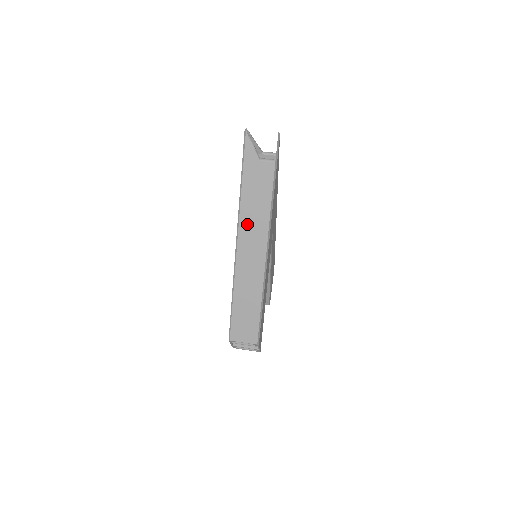
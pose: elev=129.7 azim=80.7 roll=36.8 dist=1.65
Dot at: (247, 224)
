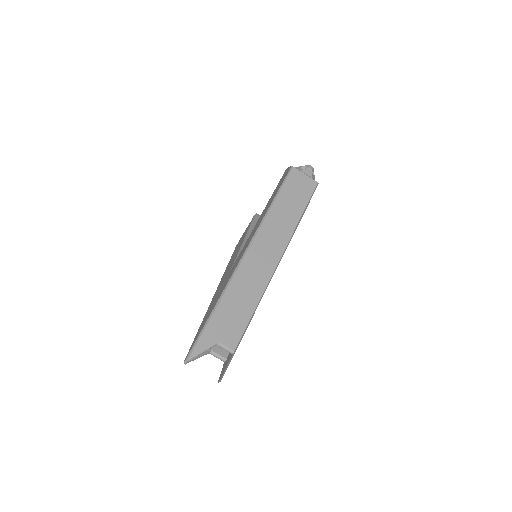
Dot at: occluded
